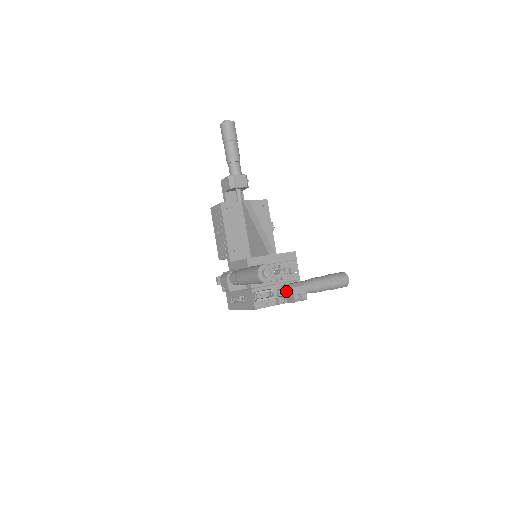
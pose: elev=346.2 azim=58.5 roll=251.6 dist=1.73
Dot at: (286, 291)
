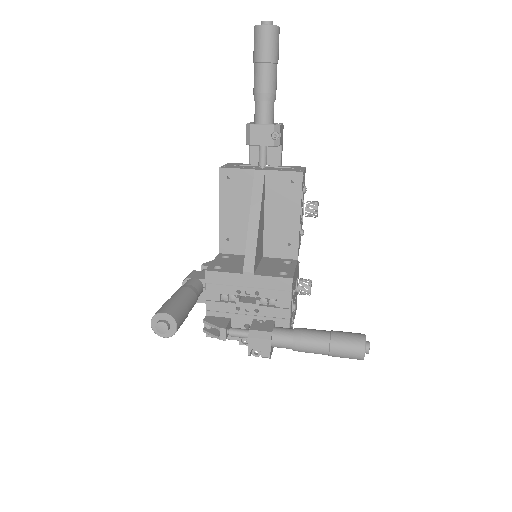
Dot at: (244, 335)
